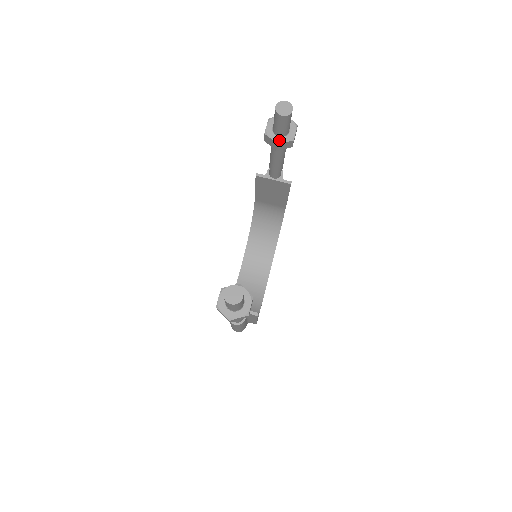
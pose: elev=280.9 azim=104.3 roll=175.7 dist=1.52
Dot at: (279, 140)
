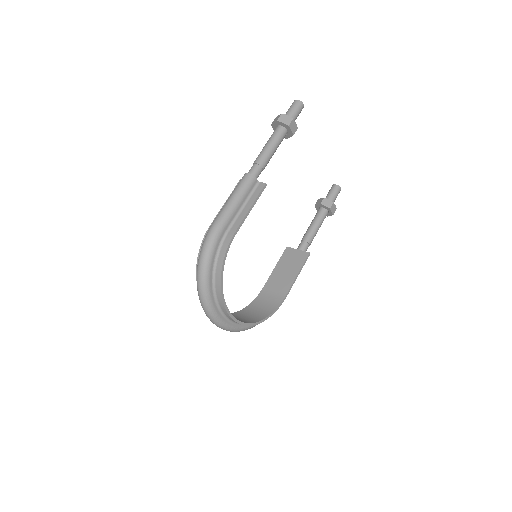
Dot at: (326, 199)
